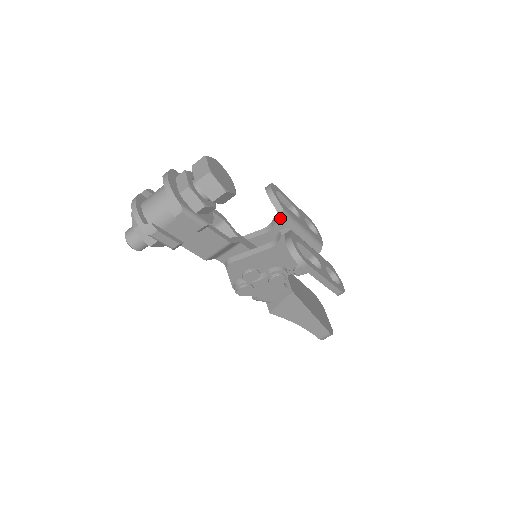
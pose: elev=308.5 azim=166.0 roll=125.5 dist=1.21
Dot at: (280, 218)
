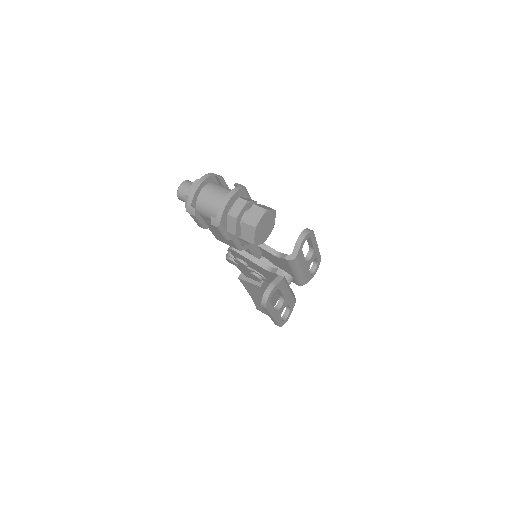
Dot at: (288, 260)
